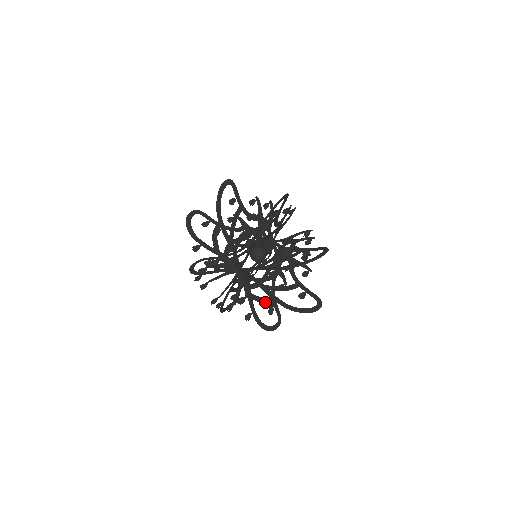
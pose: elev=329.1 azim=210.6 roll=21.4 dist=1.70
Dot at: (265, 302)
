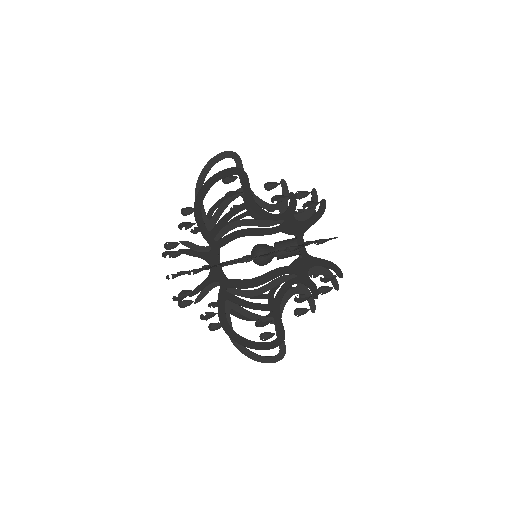
Dot at: occluded
